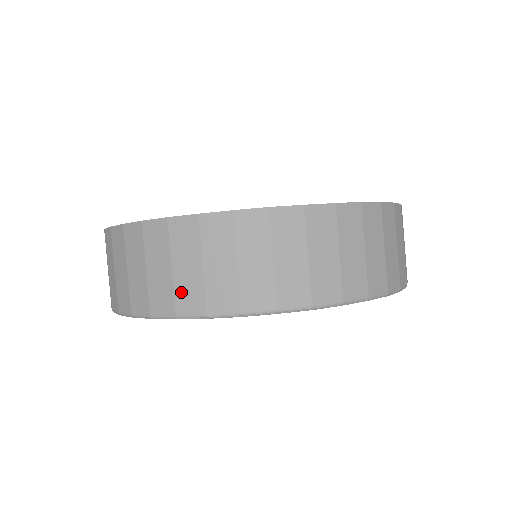
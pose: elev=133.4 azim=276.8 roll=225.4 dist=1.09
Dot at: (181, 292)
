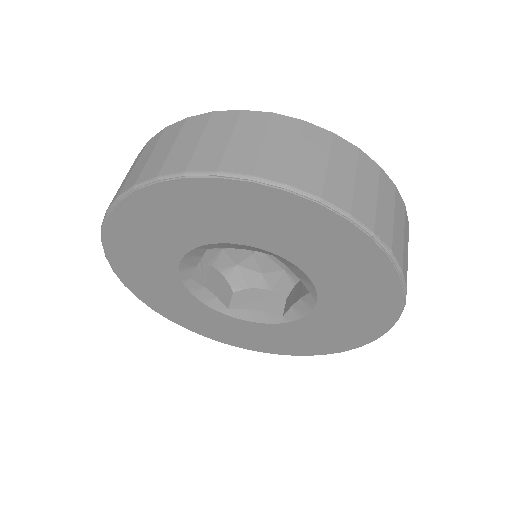
Dot at: (148, 168)
